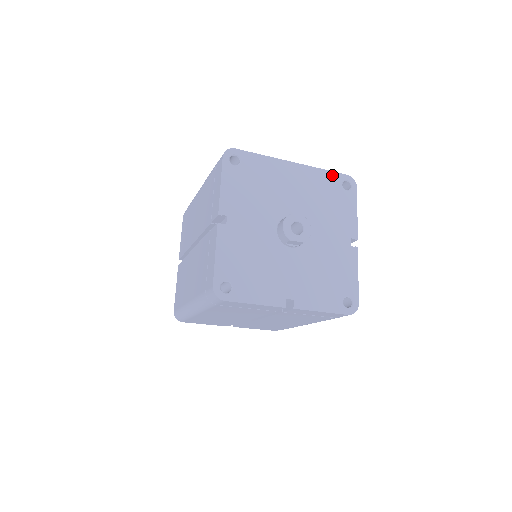
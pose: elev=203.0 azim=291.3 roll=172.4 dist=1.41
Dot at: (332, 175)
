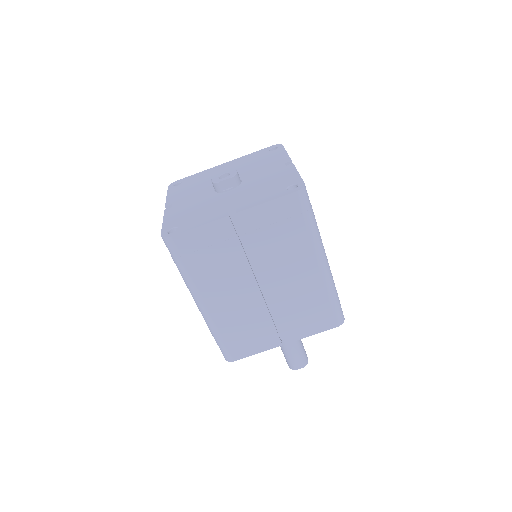
Dot at: (258, 152)
